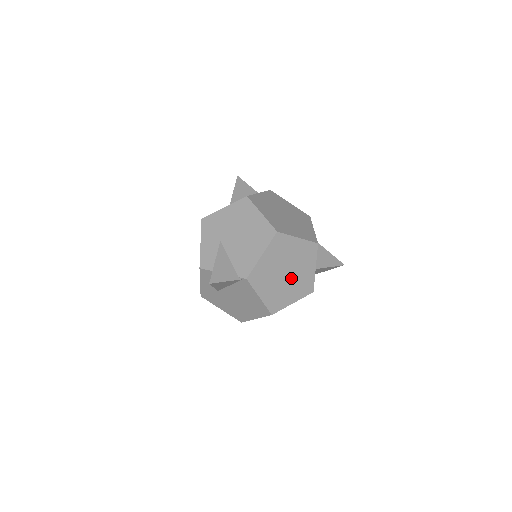
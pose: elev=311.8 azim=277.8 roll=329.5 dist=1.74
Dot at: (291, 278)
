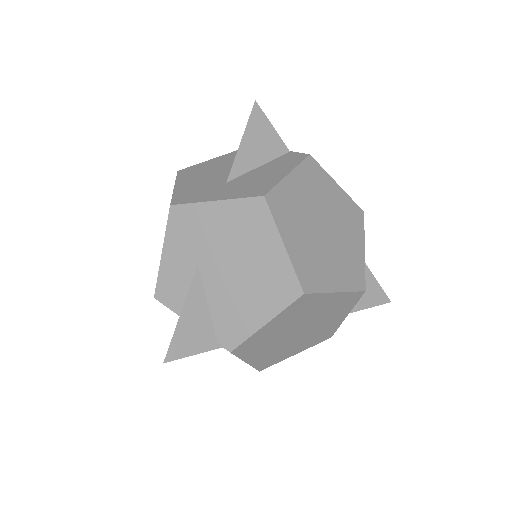
Dot at: (304, 334)
